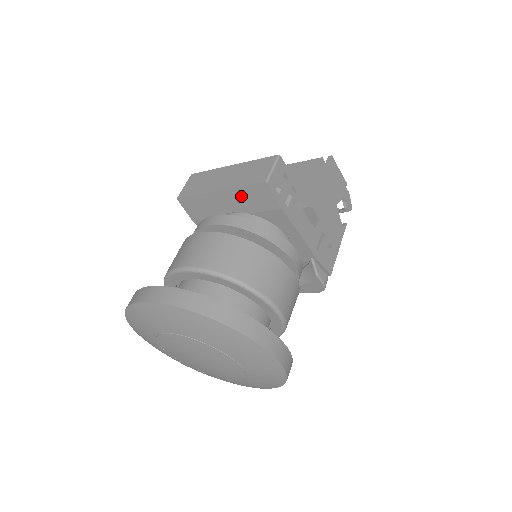
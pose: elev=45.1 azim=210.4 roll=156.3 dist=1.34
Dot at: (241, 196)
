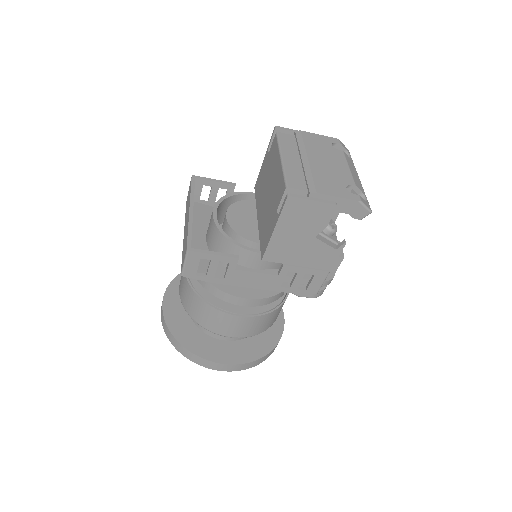
Dot at: occluded
